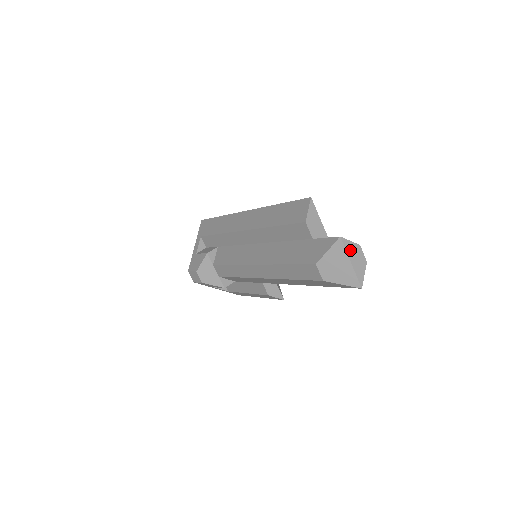
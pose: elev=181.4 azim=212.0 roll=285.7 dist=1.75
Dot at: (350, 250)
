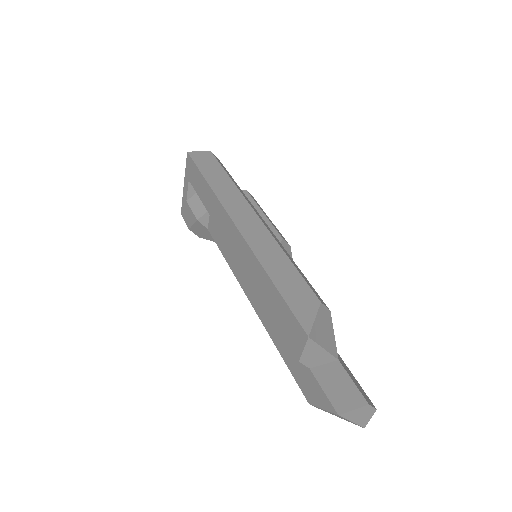
Dot at: (352, 415)
